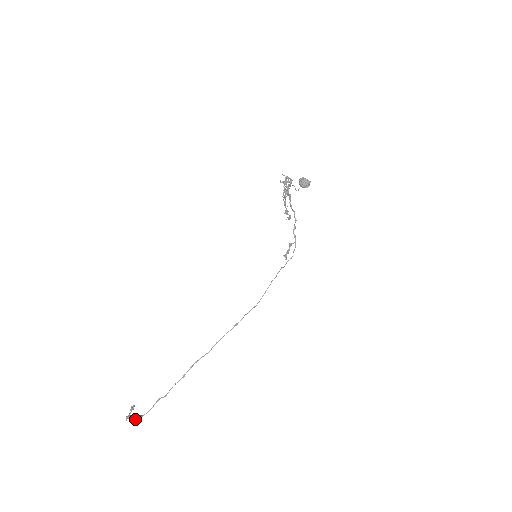
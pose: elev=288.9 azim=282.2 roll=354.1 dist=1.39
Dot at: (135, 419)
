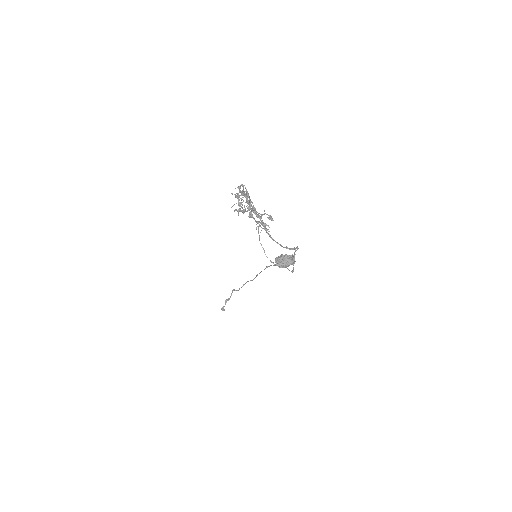
Dot at: (226, 302)
